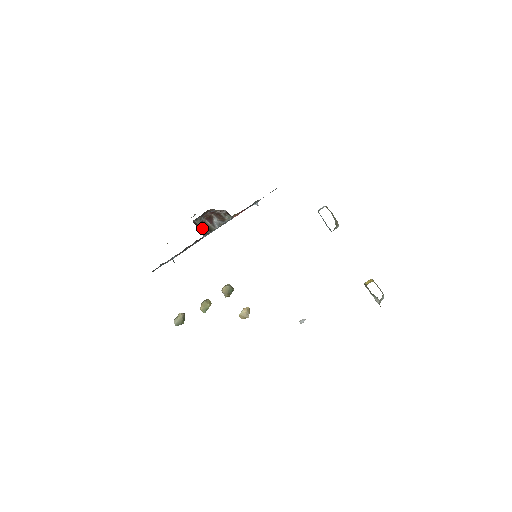
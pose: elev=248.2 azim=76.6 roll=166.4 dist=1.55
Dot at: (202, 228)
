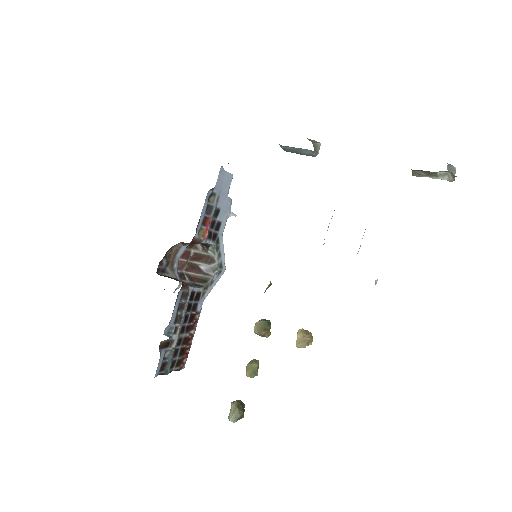
Dot at: (188, 282)
